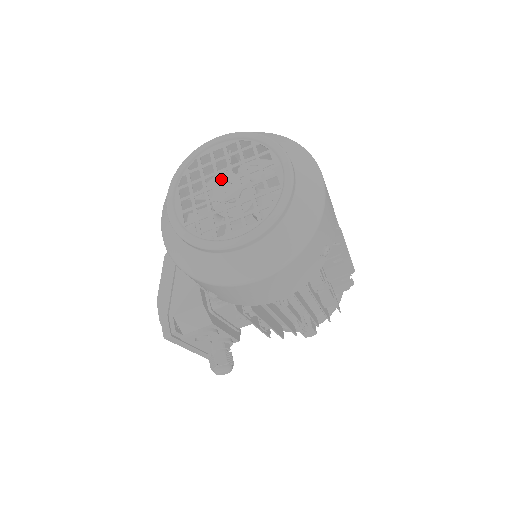
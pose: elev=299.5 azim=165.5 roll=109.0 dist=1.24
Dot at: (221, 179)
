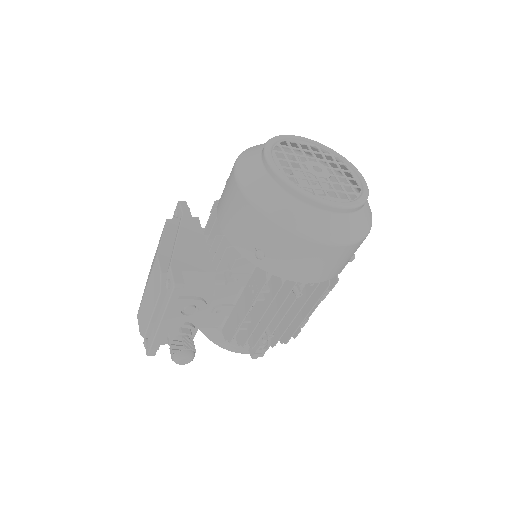
Dot at: (311, 162)
